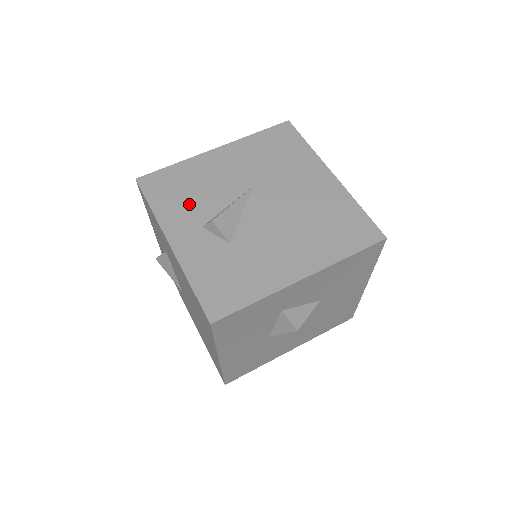
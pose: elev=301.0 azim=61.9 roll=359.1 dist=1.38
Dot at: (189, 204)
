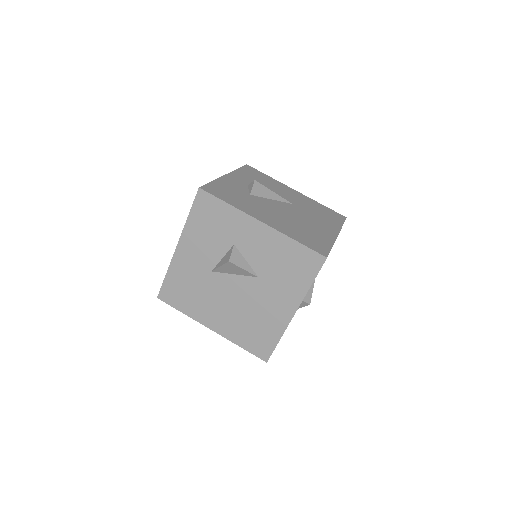
Dot at: occluded
